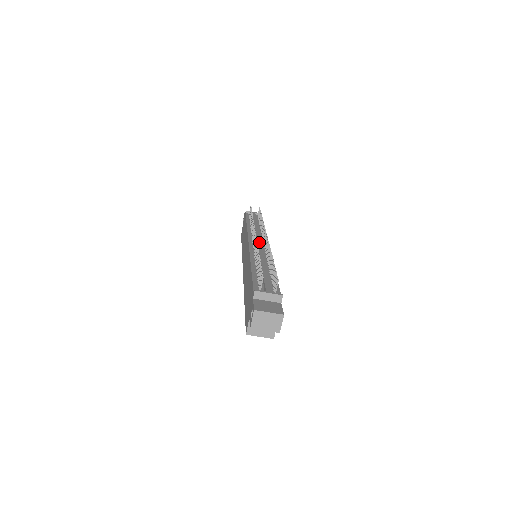
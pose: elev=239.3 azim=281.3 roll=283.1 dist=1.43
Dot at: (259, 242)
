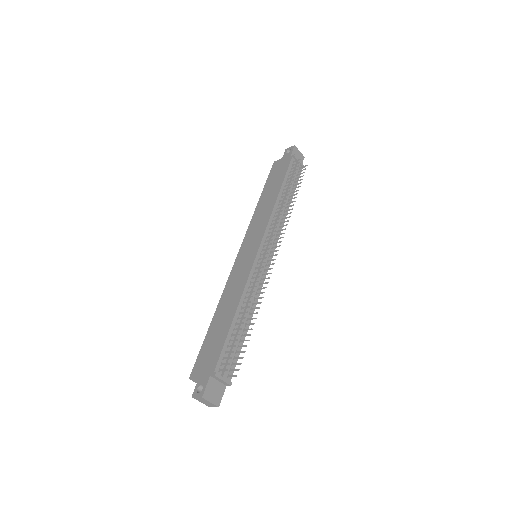
Dot at: (266, 258)
